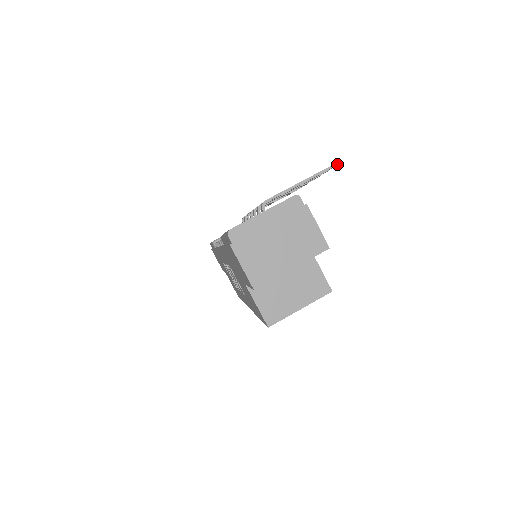
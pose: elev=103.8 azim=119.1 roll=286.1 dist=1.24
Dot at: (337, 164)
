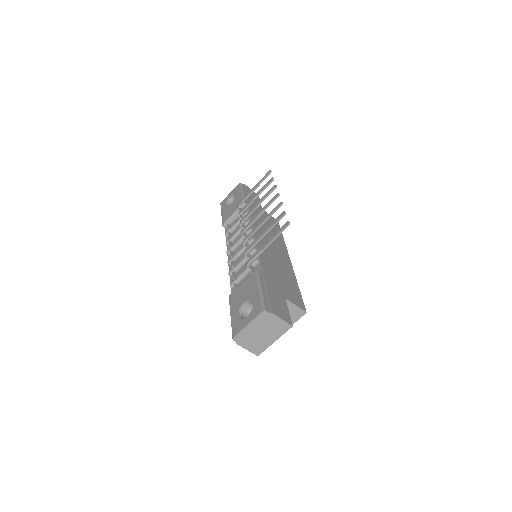
Dot at: occluded
